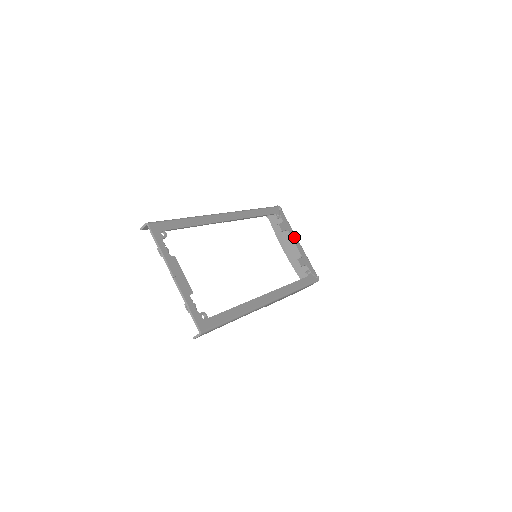
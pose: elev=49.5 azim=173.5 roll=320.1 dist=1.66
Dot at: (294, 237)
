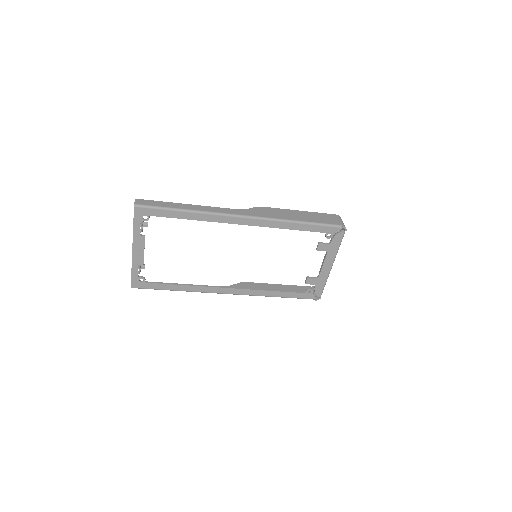
Dot at: (330, 260)
